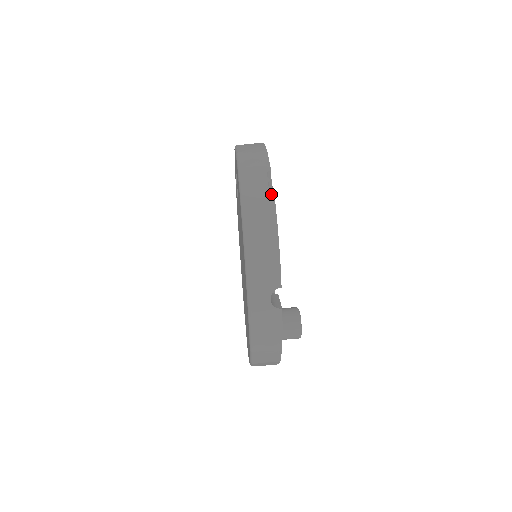
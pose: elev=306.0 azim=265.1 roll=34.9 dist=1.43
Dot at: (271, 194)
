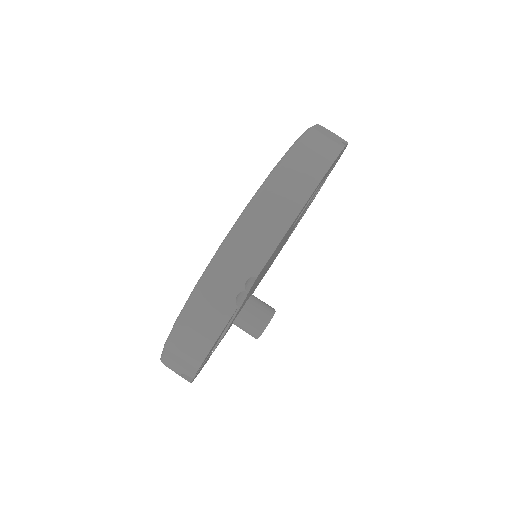
Dot at: (229, 312)
